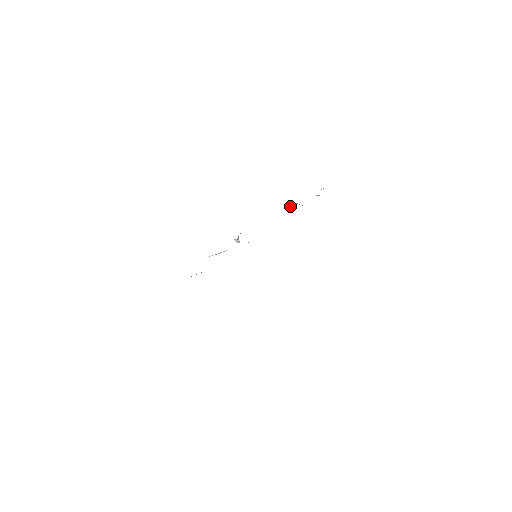
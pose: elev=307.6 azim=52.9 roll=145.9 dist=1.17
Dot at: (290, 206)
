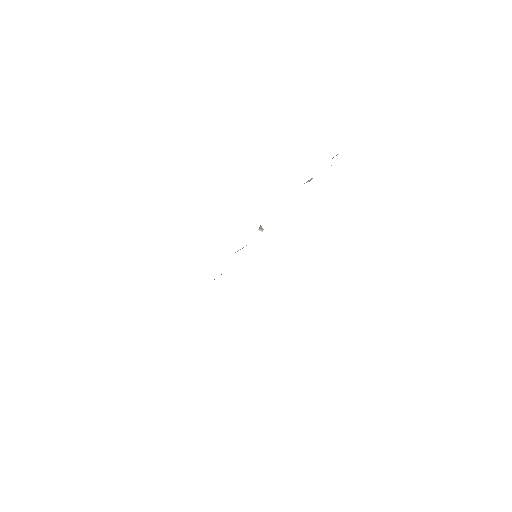
Dot at: (306, 182)
